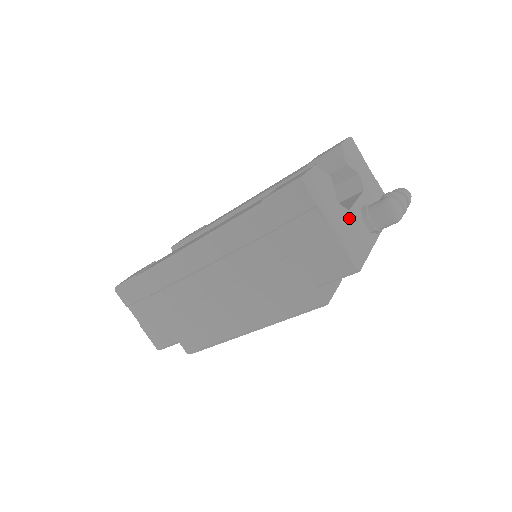
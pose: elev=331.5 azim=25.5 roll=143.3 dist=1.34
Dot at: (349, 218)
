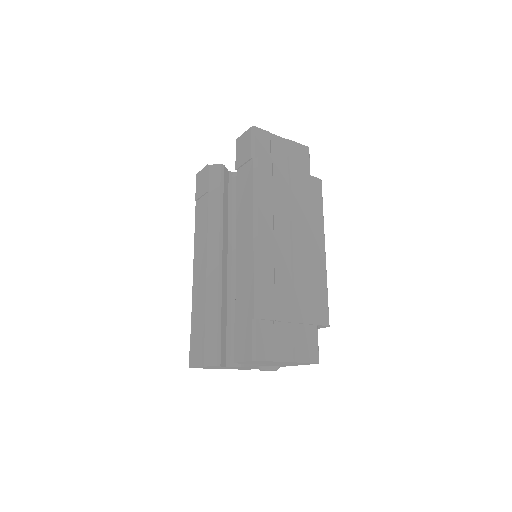
Dot at: occluded
